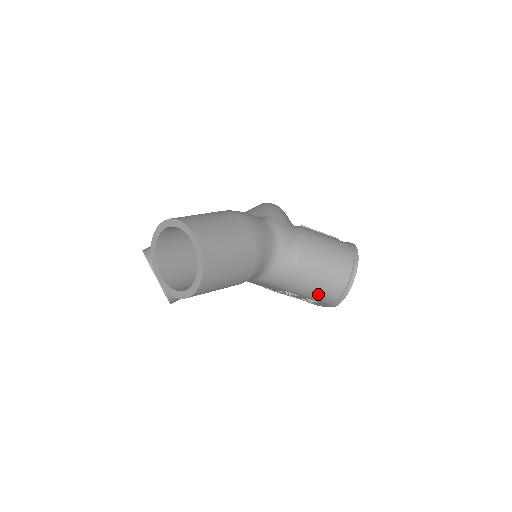
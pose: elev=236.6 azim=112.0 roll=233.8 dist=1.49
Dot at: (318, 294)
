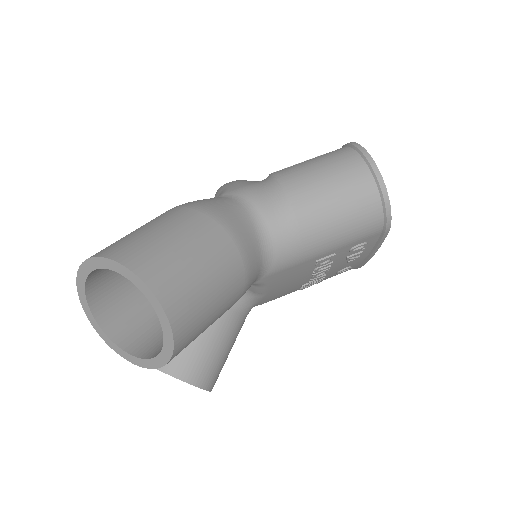
Dot at: (354, 228)
